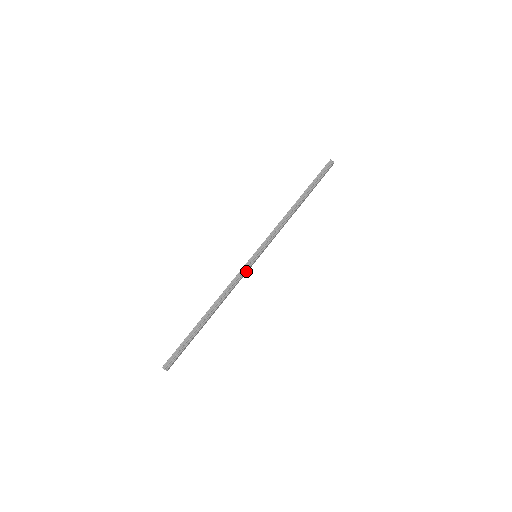
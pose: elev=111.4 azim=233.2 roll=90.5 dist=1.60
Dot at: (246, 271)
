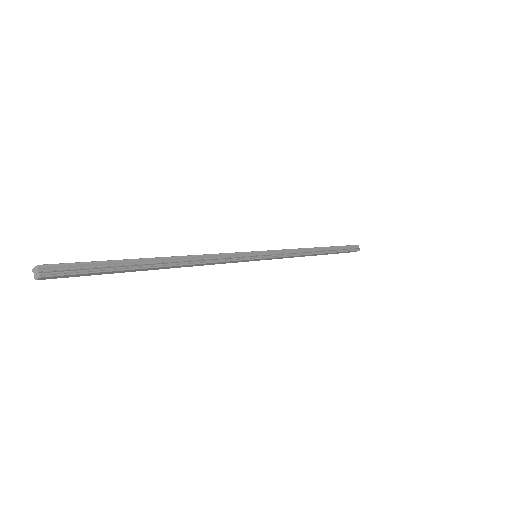
Dot at: (239, 260)
